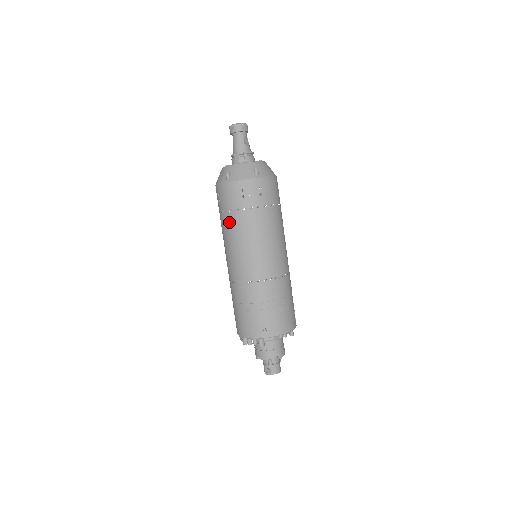
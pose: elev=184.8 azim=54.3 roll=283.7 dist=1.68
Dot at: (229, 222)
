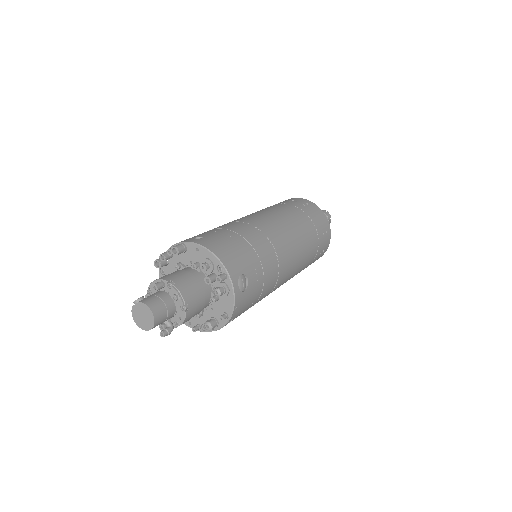
Dot at: occluded
